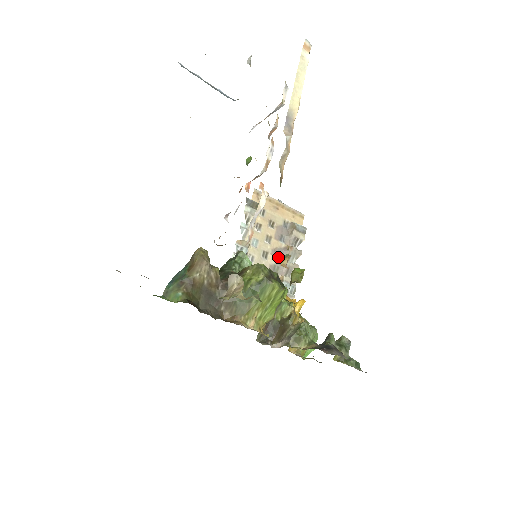
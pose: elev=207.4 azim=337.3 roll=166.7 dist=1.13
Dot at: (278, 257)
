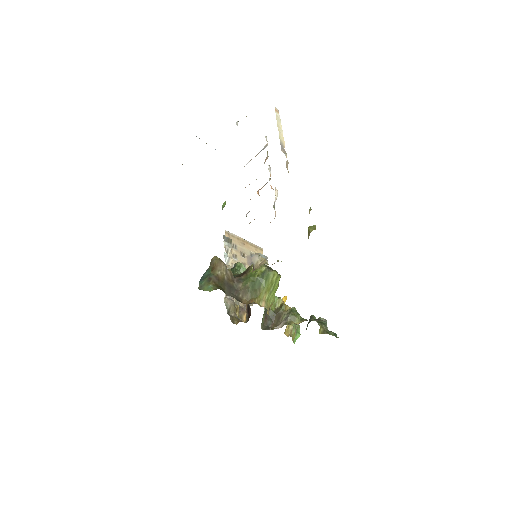
Dot at: occluded
